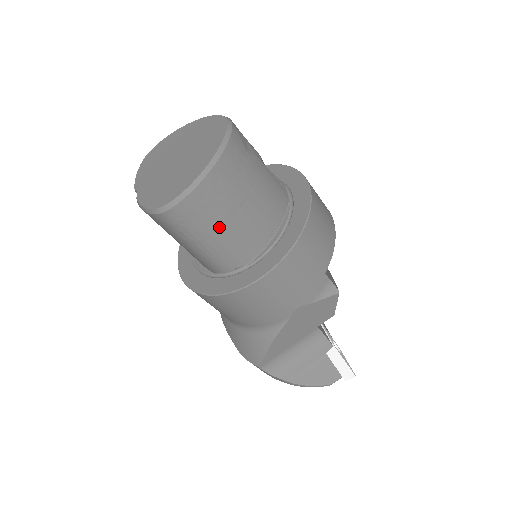
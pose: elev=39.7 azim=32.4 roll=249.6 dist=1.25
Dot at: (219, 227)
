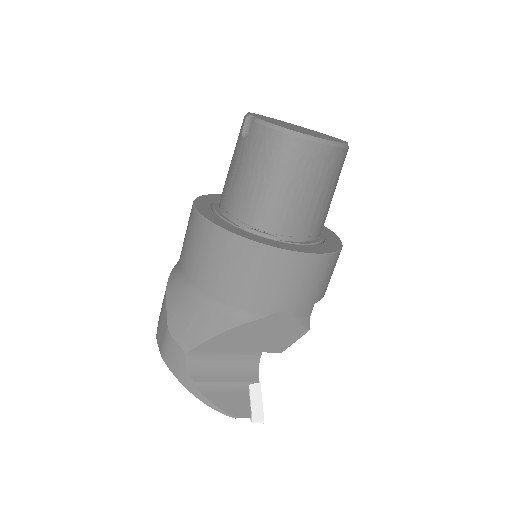
Dot at: (304, 188)
